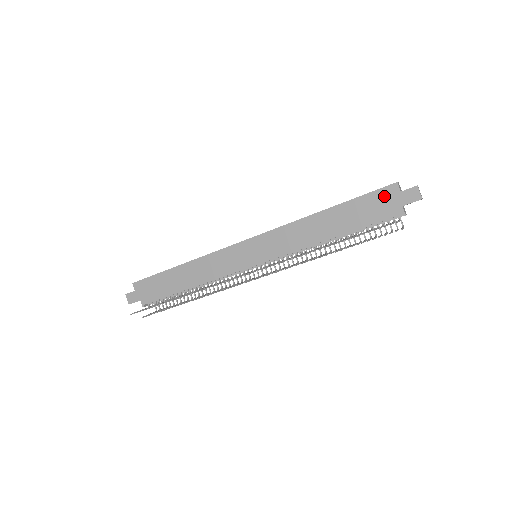
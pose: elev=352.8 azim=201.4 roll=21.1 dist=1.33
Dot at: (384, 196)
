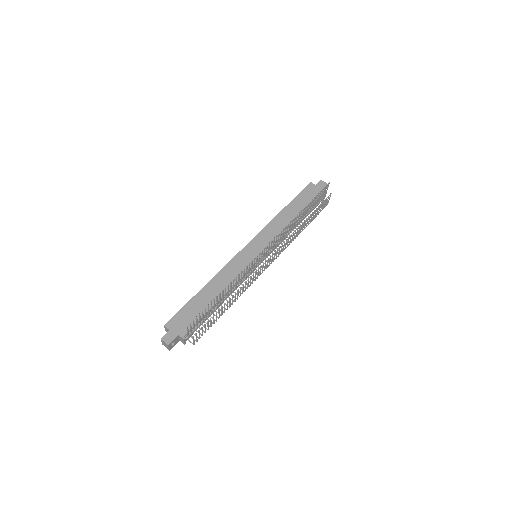
Dot at: (309, 190)
